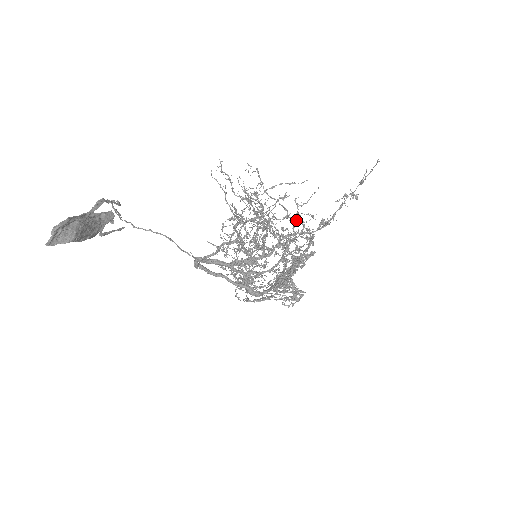
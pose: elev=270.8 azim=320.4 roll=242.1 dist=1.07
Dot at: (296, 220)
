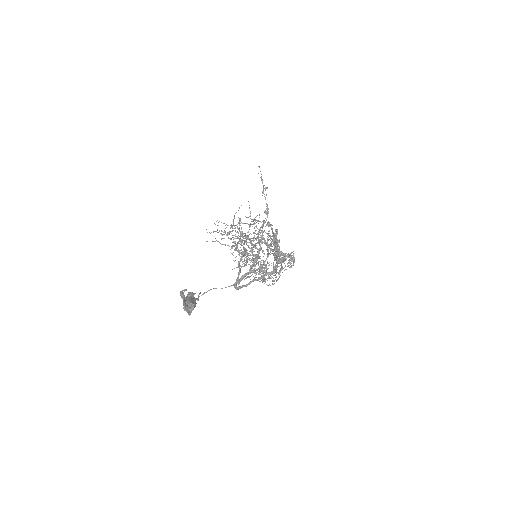
Dot at: (254, 224)
